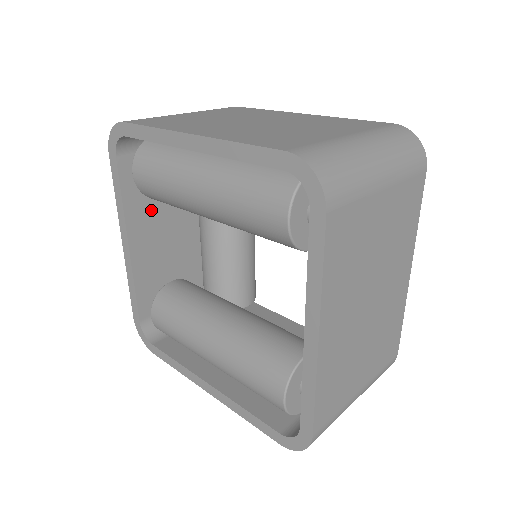
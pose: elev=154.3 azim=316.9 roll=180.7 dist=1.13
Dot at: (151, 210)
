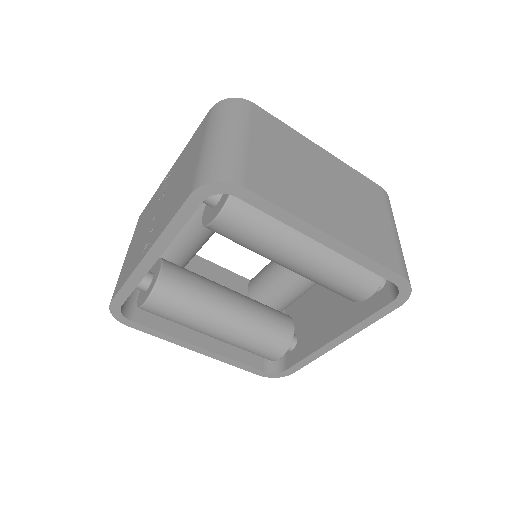
Dot at: occluded
